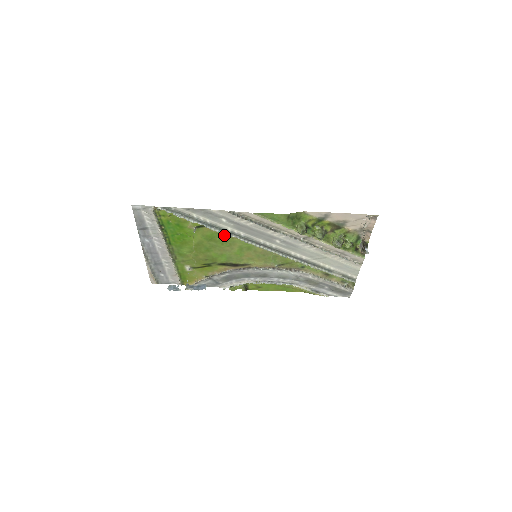
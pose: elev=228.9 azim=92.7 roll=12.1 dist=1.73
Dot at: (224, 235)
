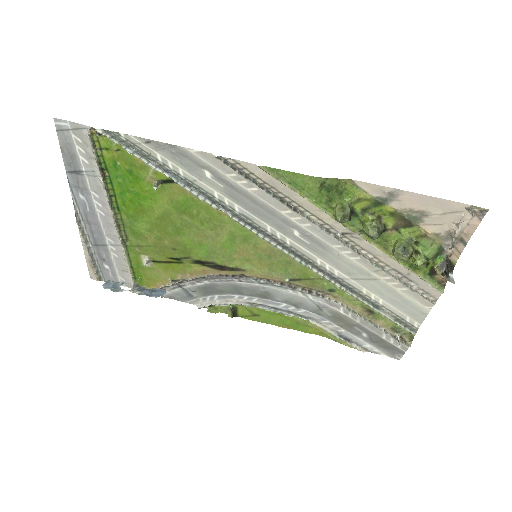
Dot at: (206, 205)
